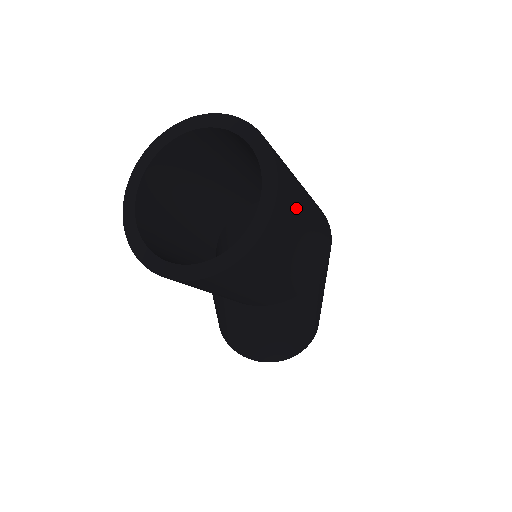
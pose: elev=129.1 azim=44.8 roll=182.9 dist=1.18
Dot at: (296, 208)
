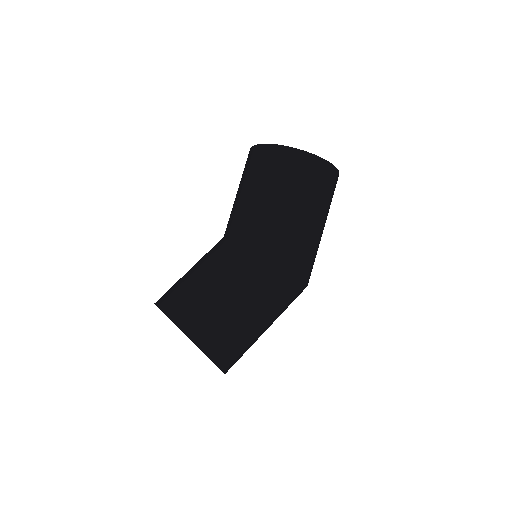
Dot at: (327, 197)
